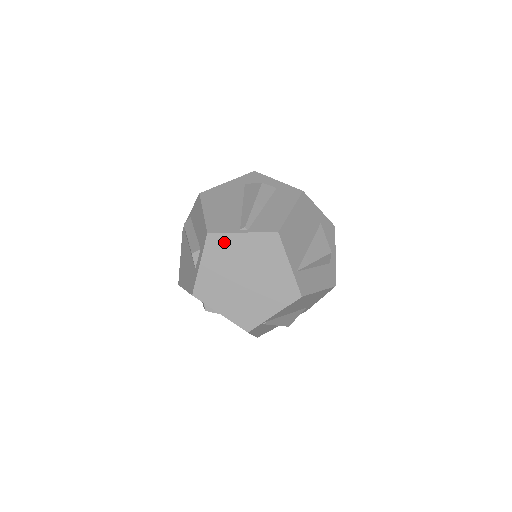
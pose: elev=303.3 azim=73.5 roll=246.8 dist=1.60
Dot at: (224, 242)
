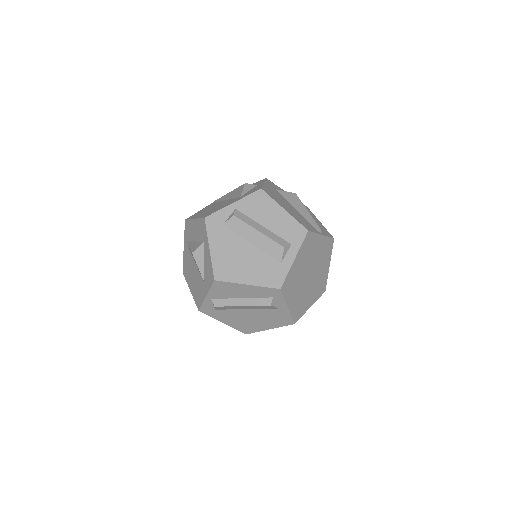
Dot at: (312, 241)
